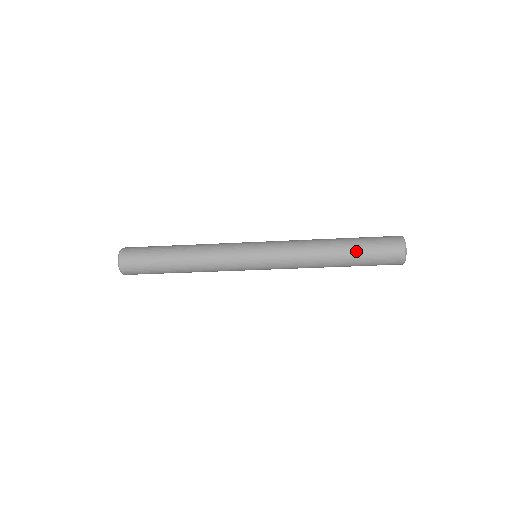
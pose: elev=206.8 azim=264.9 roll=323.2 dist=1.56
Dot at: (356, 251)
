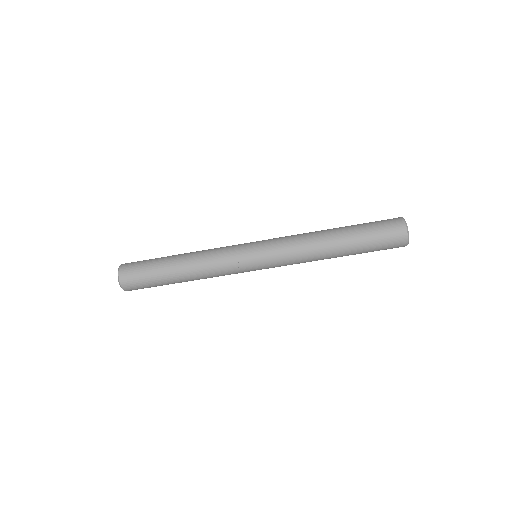
Dot at: (353, 225)
